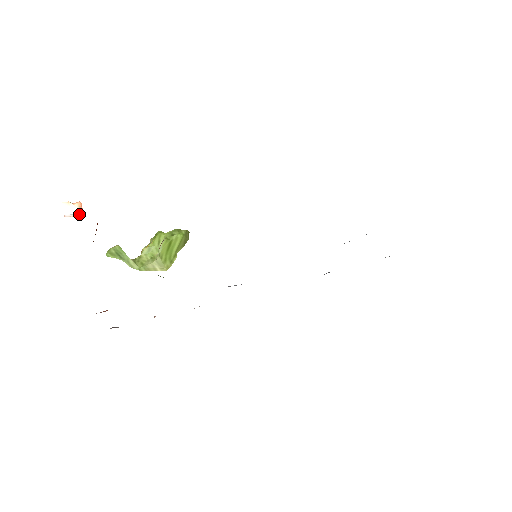
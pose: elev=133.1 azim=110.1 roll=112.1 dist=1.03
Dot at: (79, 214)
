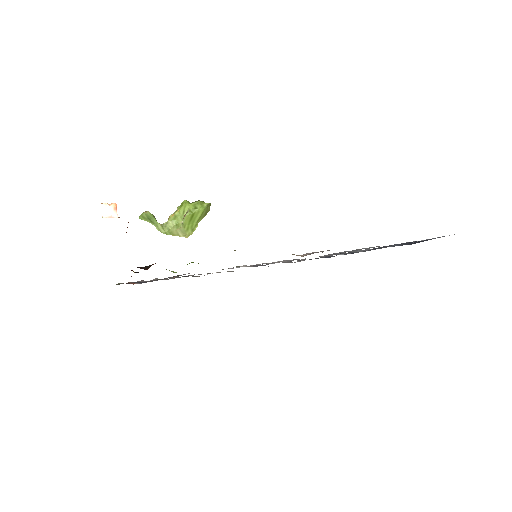
Dot at: (114, 215)
